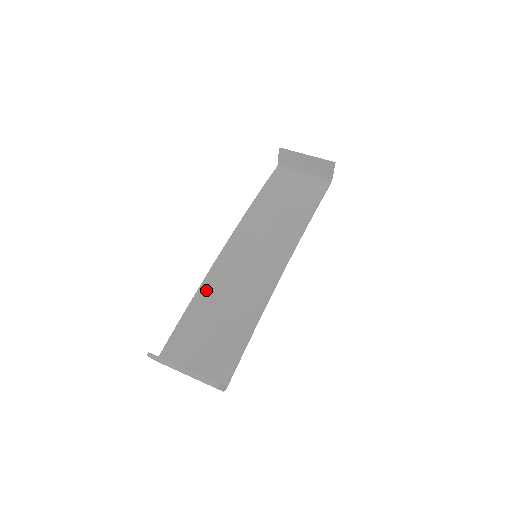
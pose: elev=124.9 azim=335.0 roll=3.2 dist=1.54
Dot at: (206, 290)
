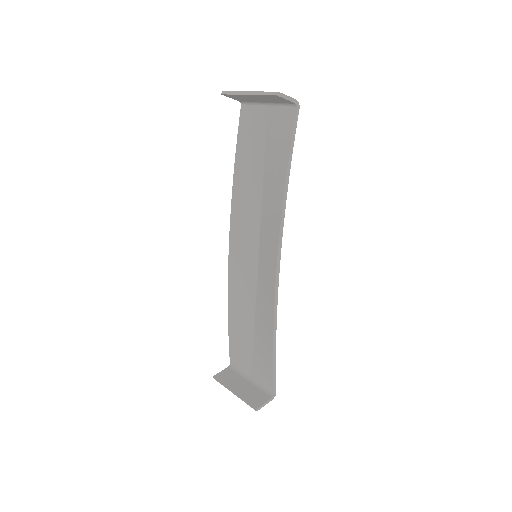
Dot at: (233, 304)
